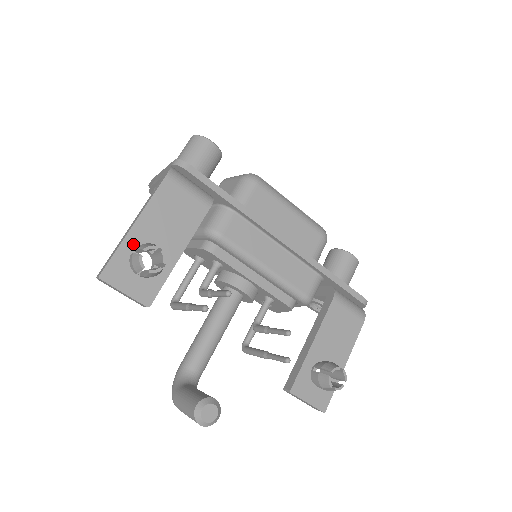
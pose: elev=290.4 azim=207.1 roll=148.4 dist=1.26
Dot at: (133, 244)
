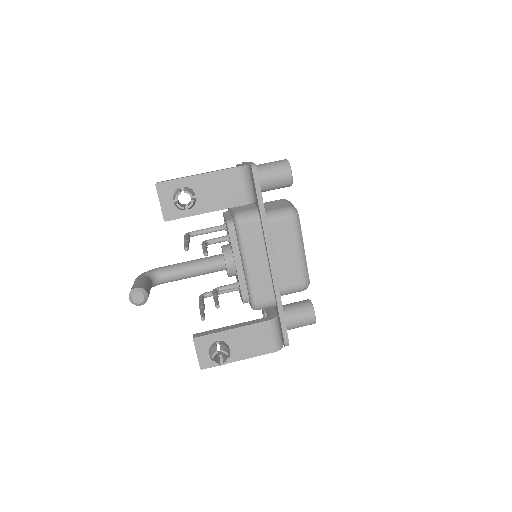
Dot at: (187, 184)
